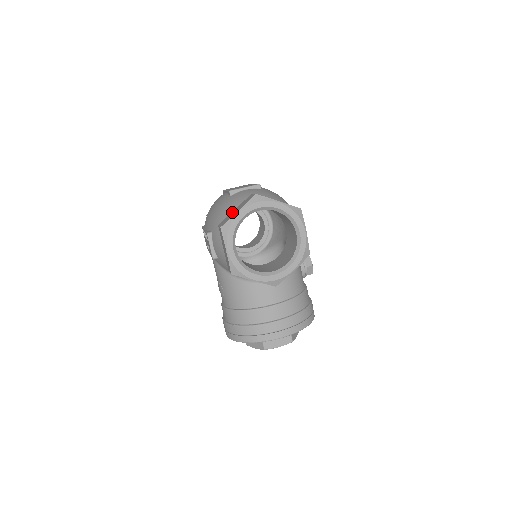
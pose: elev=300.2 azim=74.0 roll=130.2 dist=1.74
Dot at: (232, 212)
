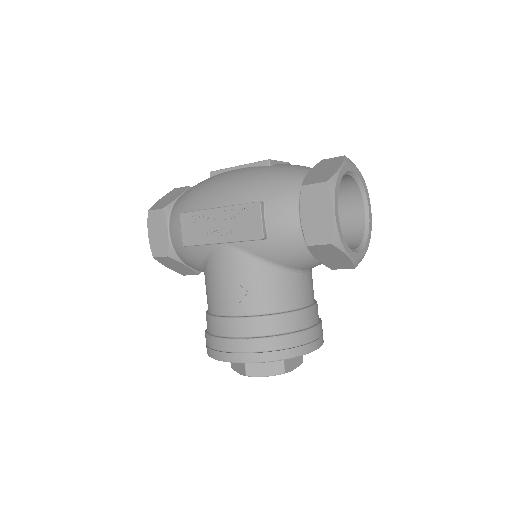
Dot at: (312, 173)
